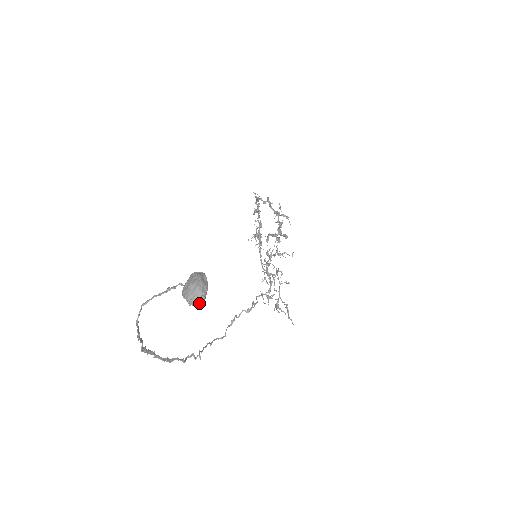
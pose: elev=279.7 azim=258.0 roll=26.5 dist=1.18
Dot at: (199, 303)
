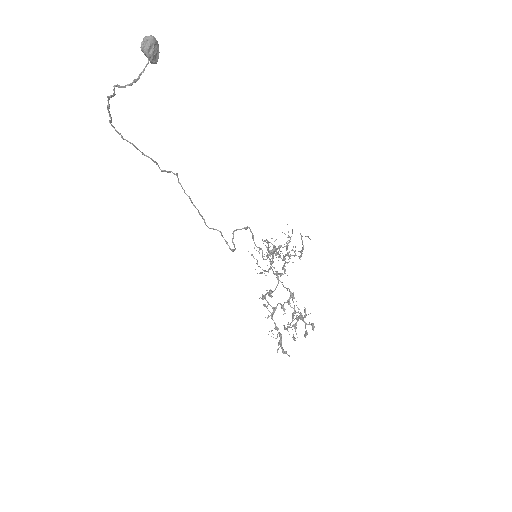
Dot at: (150, 36)
